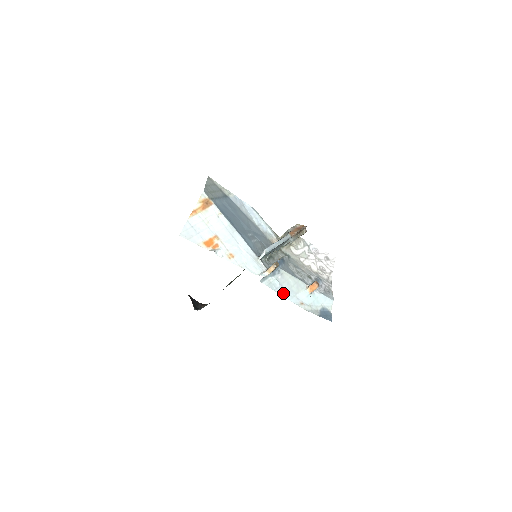
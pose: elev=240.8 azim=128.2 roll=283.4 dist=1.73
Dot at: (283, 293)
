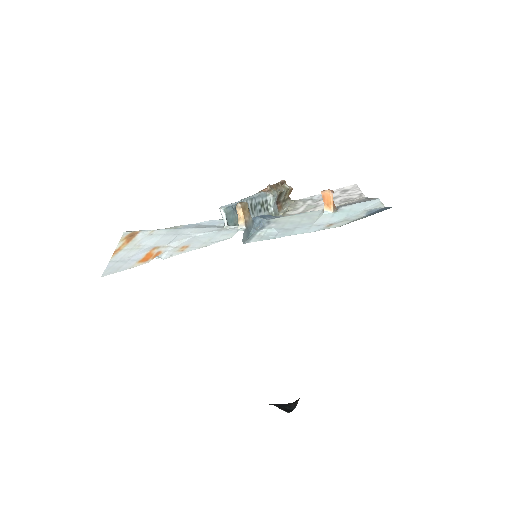
Dot at: (290, 233)
